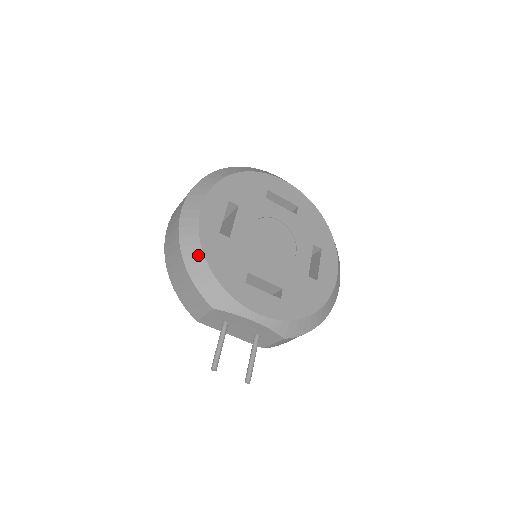
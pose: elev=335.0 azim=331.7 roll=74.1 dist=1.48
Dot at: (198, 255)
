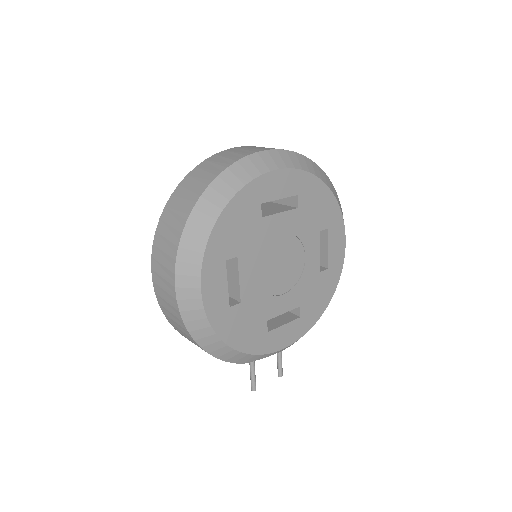
Dot at: (218, 344)
